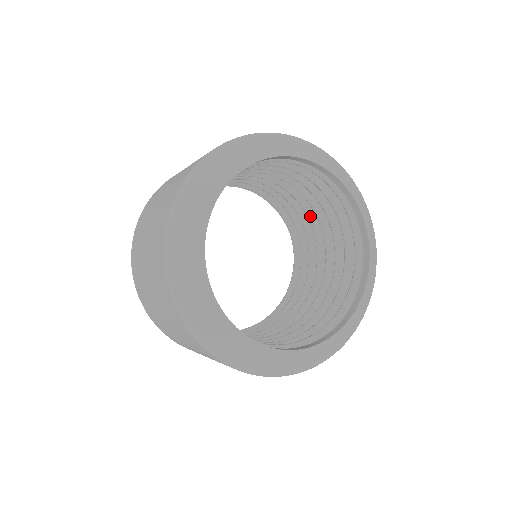
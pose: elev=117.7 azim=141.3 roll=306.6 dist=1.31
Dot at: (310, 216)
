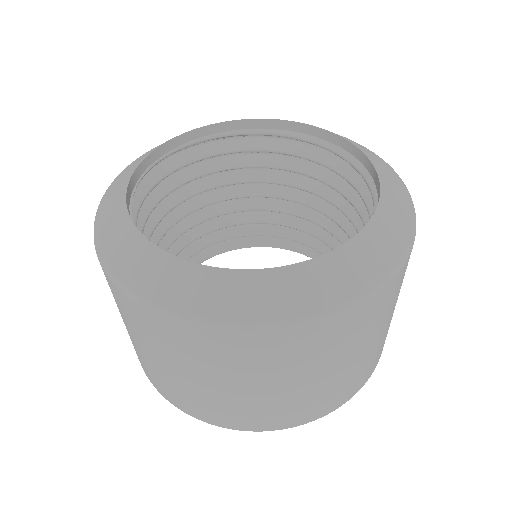
Dot at: occluded
